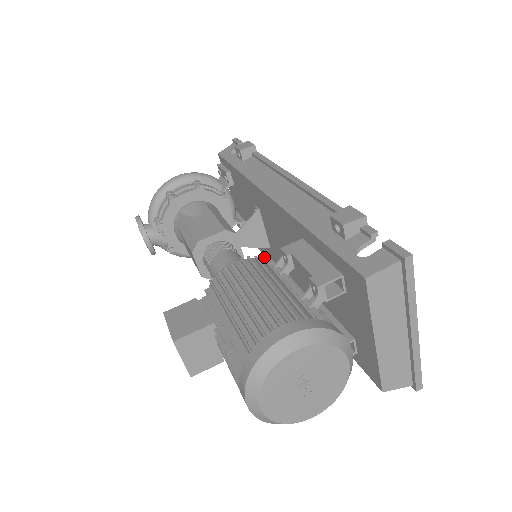
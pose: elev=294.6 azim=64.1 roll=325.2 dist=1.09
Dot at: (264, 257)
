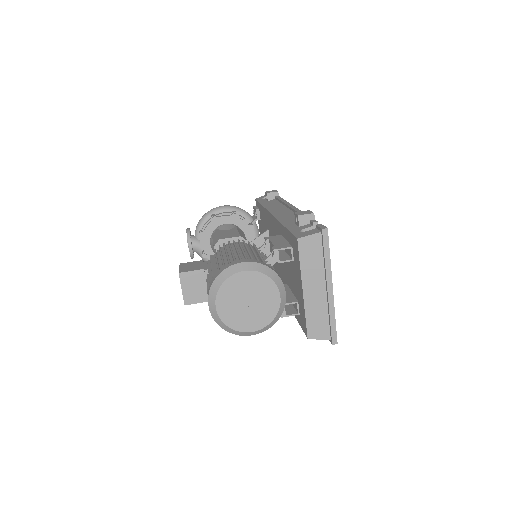
Dot at: occluded
